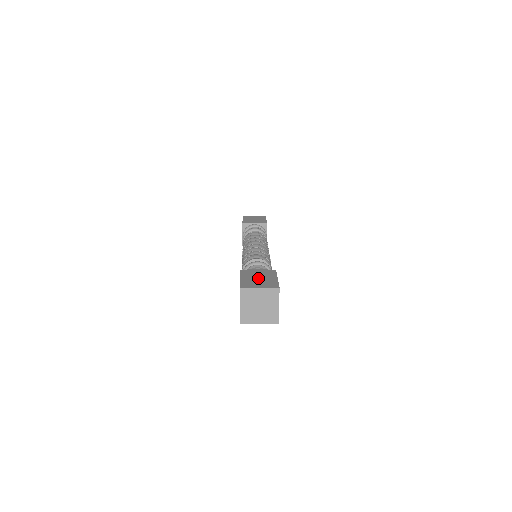
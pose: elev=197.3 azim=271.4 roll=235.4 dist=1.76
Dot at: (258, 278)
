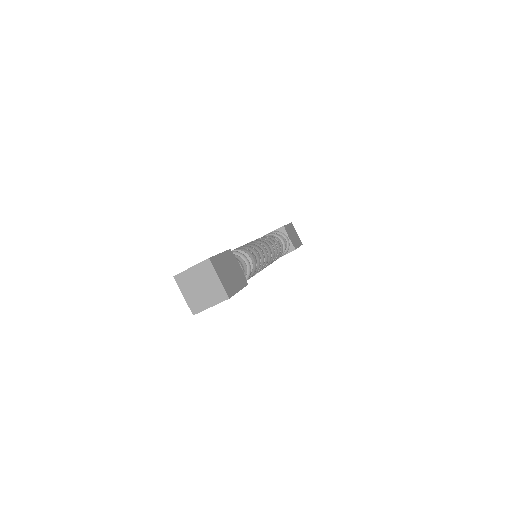
Dot at: occluded
